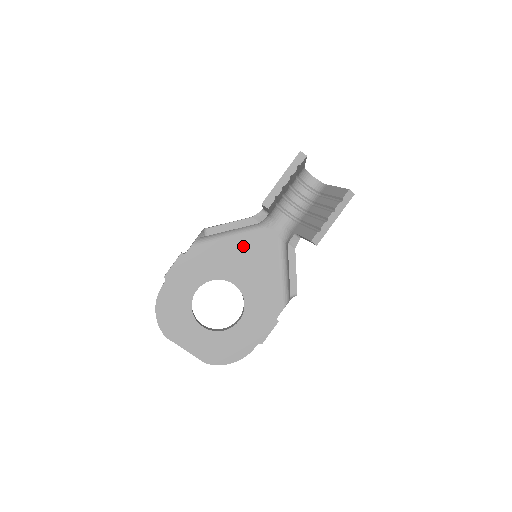
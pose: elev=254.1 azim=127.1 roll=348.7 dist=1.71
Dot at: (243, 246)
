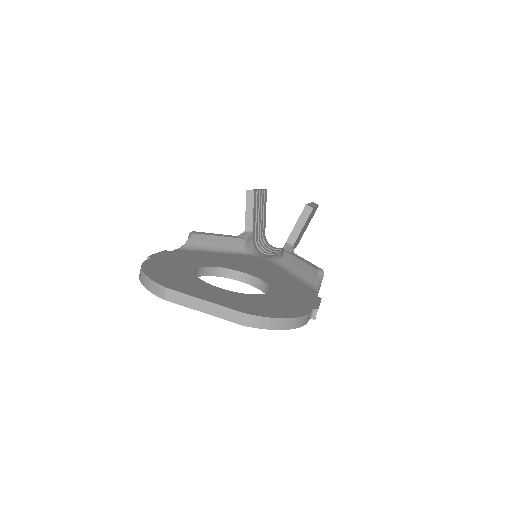
Dot at: (236, 259)
